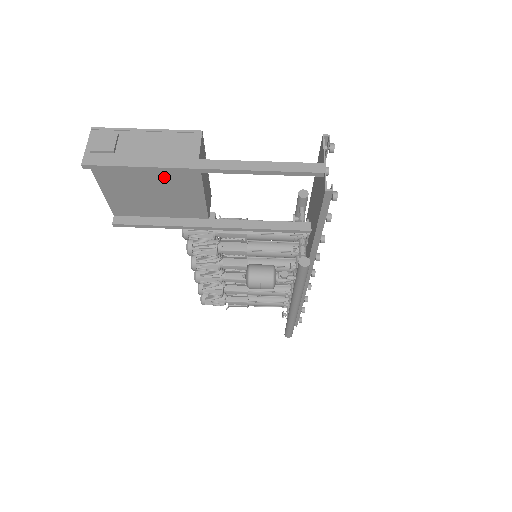
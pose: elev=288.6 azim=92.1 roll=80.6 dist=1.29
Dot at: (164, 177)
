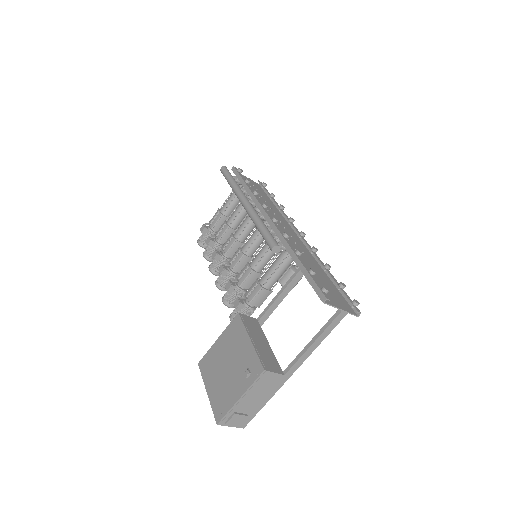
Dot at: occluded
